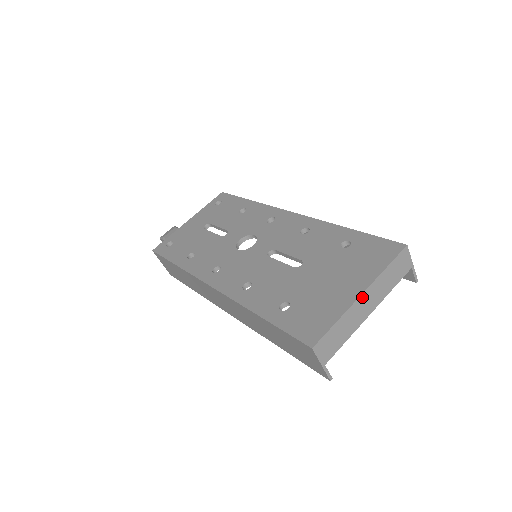
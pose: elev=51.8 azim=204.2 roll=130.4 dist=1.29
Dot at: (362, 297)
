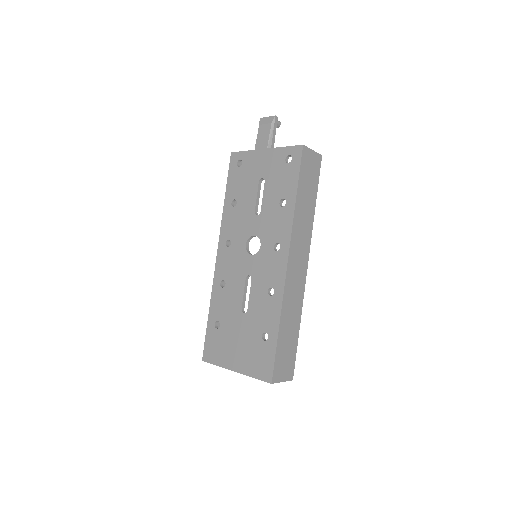
Dot at: (235, 371)
